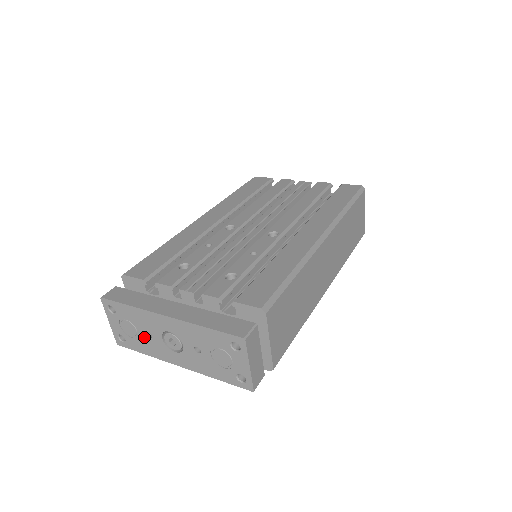
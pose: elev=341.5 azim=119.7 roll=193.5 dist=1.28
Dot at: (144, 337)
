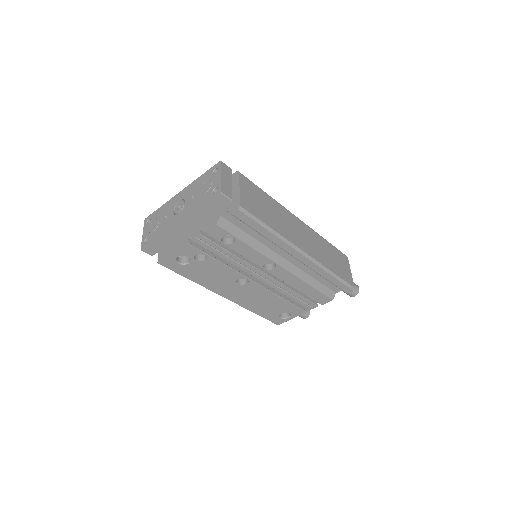
Dot at: (162, 223)
